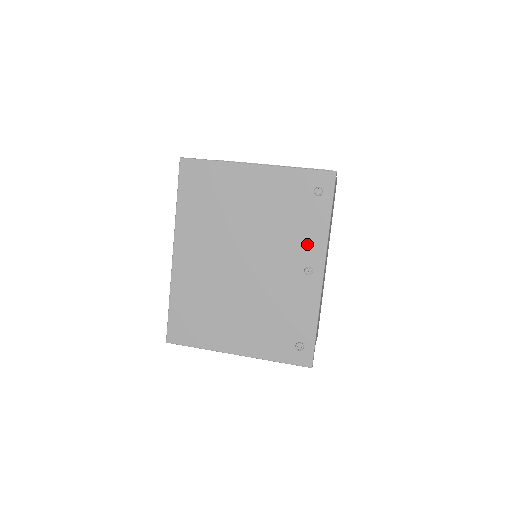
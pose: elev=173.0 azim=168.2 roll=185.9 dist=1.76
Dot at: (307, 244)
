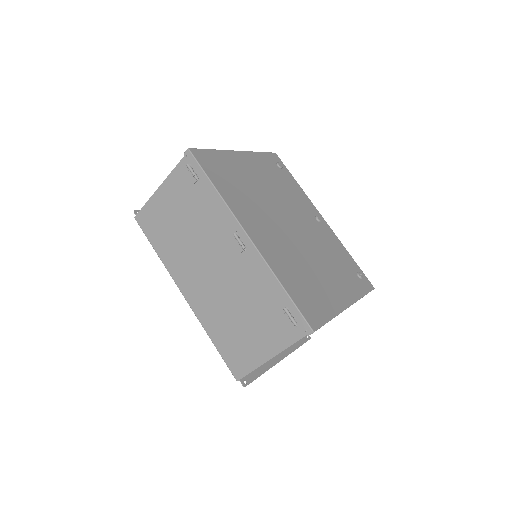
Dot at: (303, 201)
